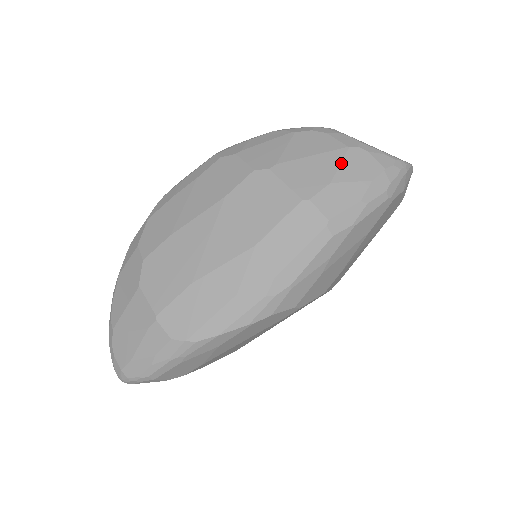
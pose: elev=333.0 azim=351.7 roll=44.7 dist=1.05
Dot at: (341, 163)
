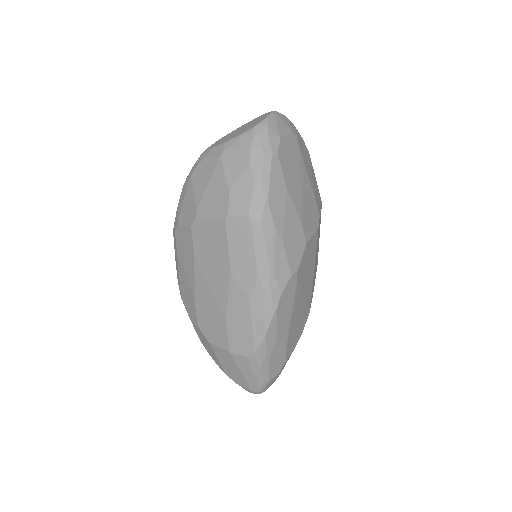
Dot at: (225, 172)
